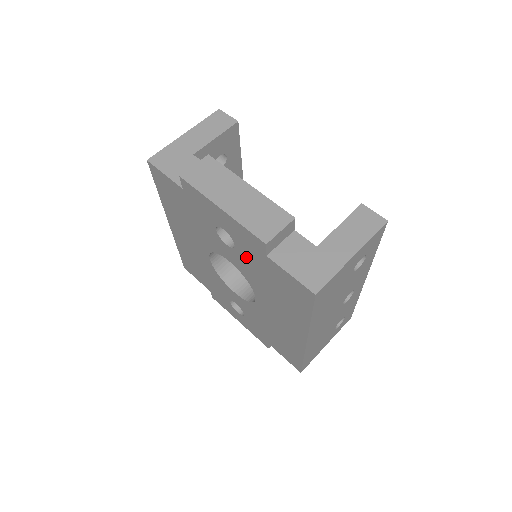
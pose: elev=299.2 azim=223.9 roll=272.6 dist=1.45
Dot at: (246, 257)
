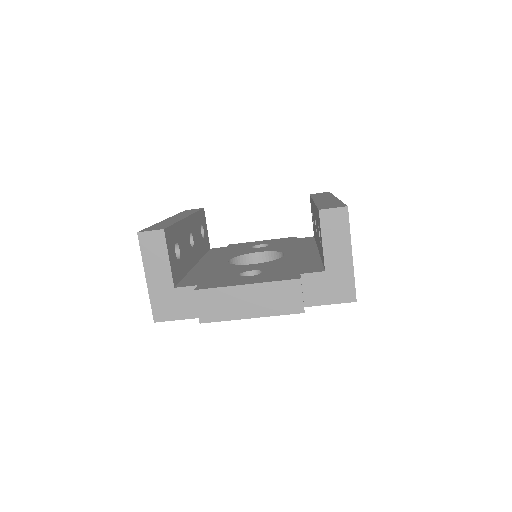
Dot at: occluded
